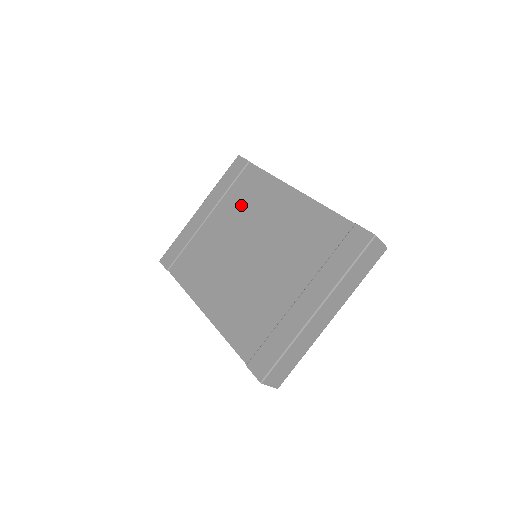
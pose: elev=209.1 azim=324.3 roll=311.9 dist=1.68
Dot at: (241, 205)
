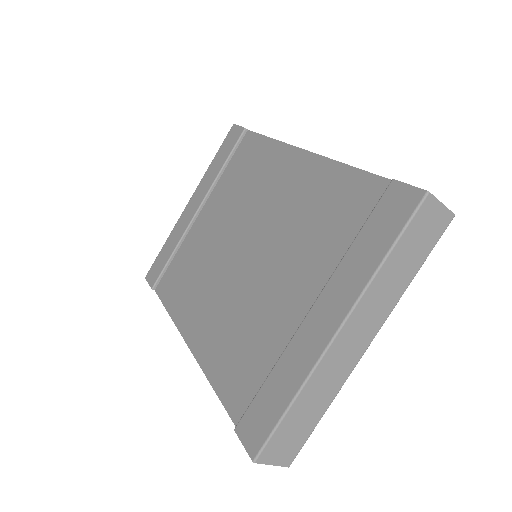
Dot at: (235, 188)
